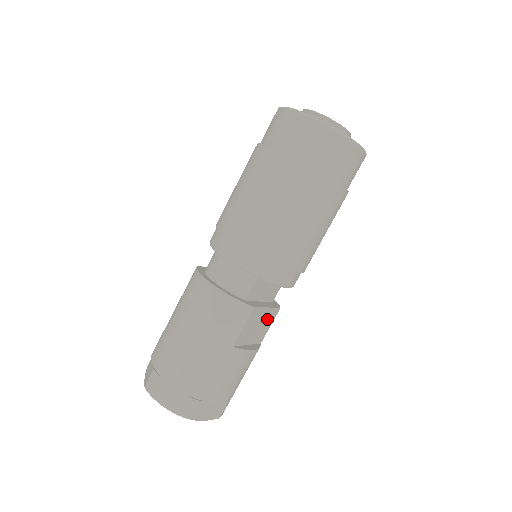
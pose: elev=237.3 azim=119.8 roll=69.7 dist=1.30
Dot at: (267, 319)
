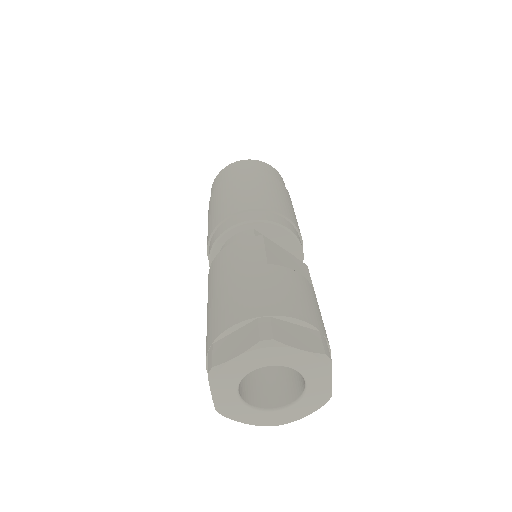
Dot at: (297, 266)
